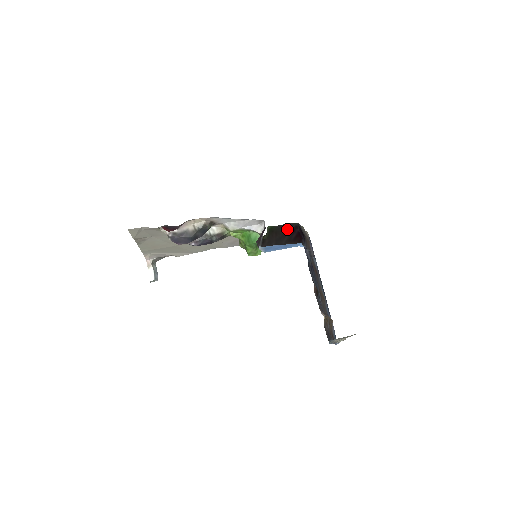
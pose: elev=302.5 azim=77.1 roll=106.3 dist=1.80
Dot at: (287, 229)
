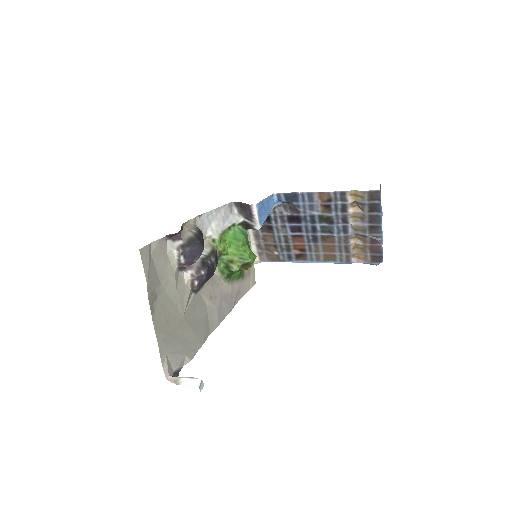
Dot at: occluded
